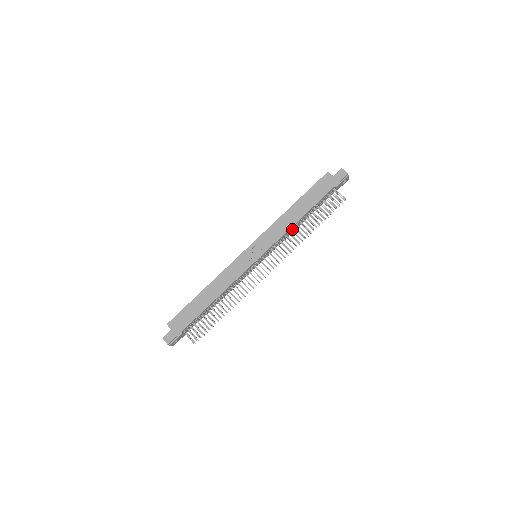
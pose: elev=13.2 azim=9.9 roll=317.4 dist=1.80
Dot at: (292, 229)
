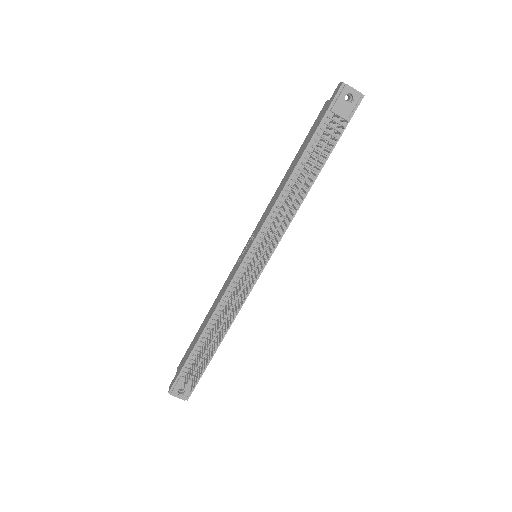
Dot at: (290, 201)
